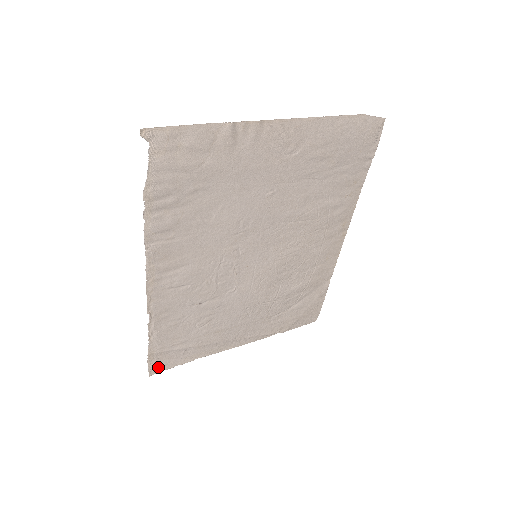
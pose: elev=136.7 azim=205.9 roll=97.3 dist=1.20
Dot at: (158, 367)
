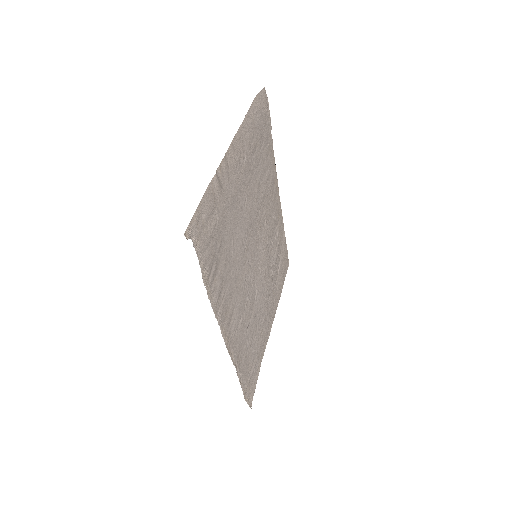
Dot at: (250, 397)
